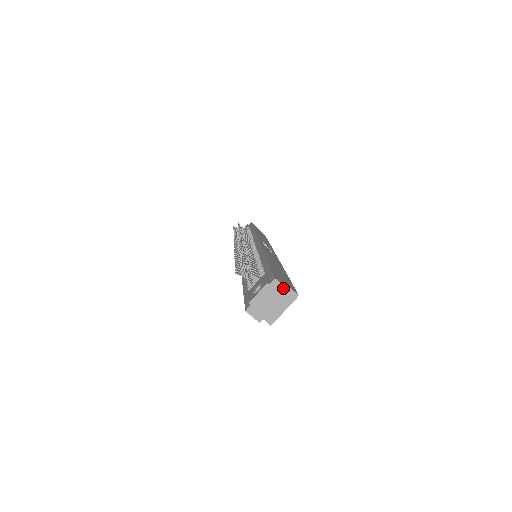
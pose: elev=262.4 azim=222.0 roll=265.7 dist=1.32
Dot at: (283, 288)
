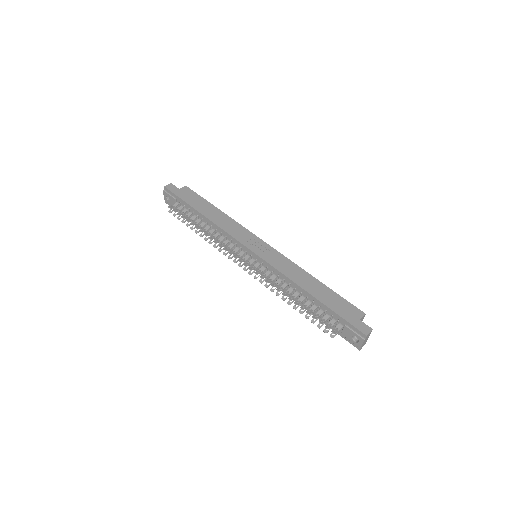
Dot at: (370, 332)
